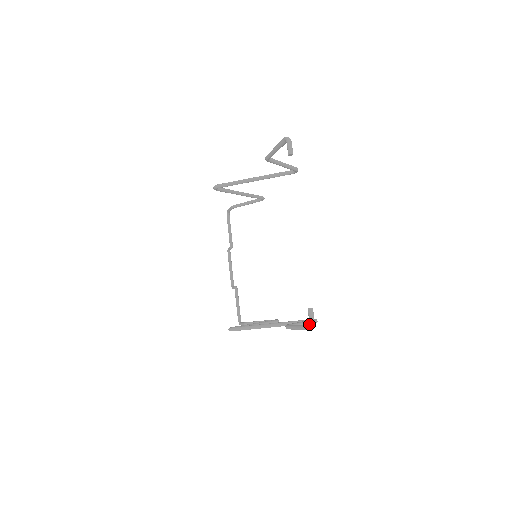
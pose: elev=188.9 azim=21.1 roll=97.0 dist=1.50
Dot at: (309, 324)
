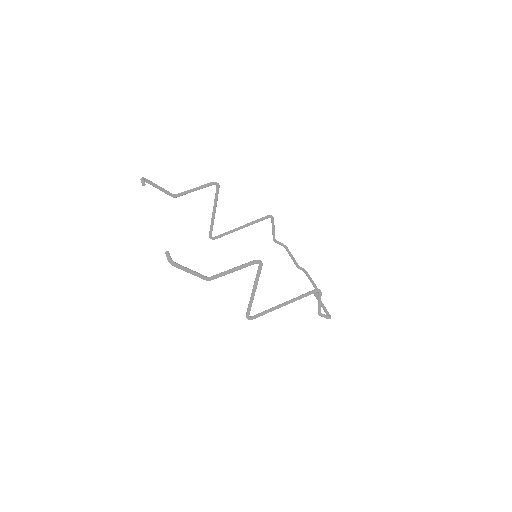
Dot at: occluded
